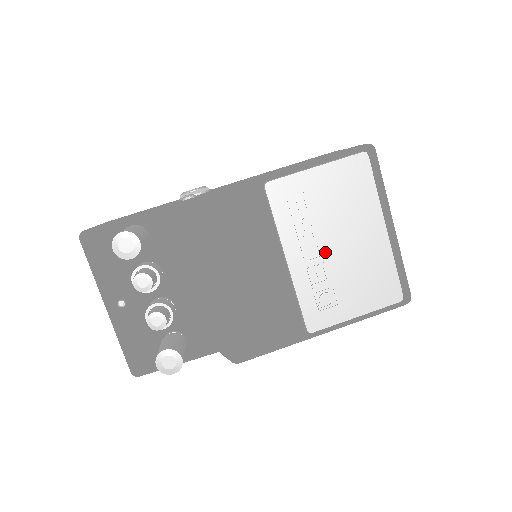
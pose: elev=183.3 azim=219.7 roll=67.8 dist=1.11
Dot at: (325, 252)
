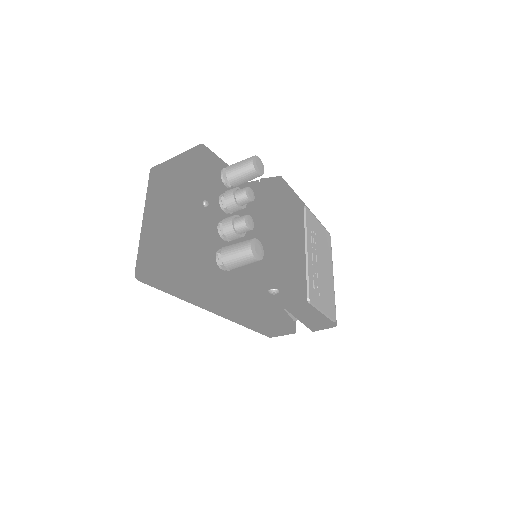
Dot at: (318, 263)
